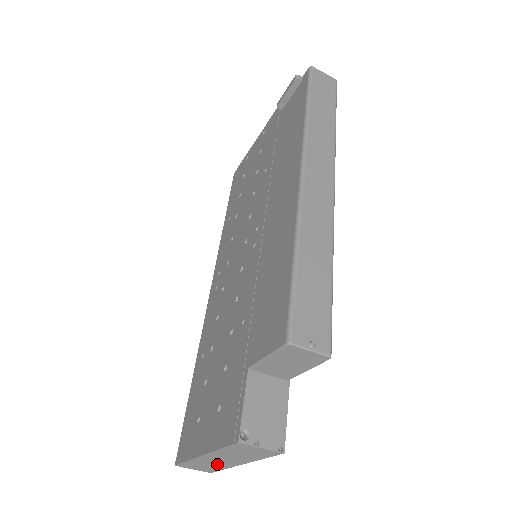
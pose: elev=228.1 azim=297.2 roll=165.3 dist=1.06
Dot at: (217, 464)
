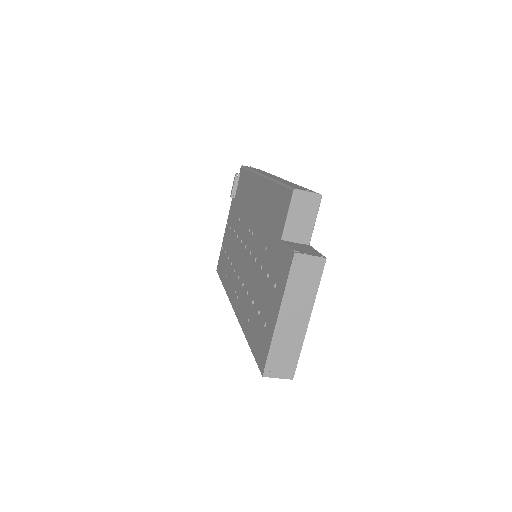
Dot at: (293, 338)
